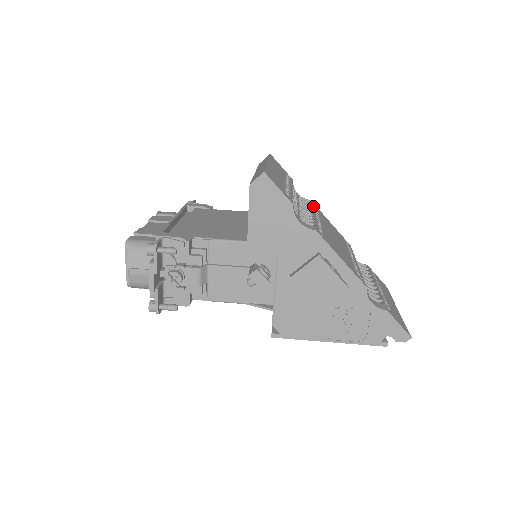
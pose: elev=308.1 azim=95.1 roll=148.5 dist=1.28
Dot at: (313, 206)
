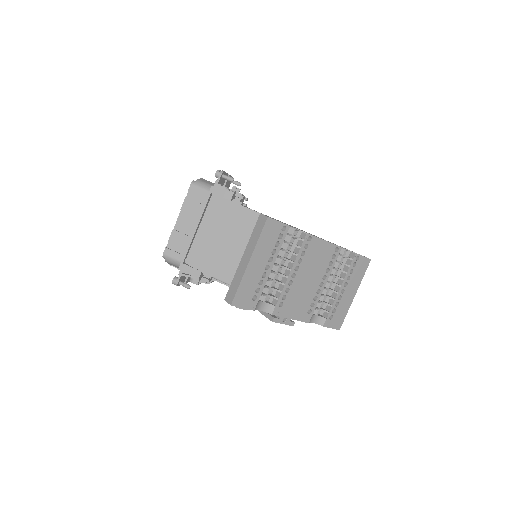
Dot at: (302, 247)
